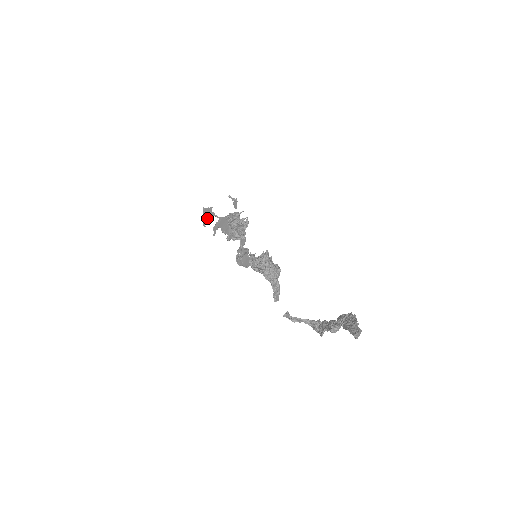
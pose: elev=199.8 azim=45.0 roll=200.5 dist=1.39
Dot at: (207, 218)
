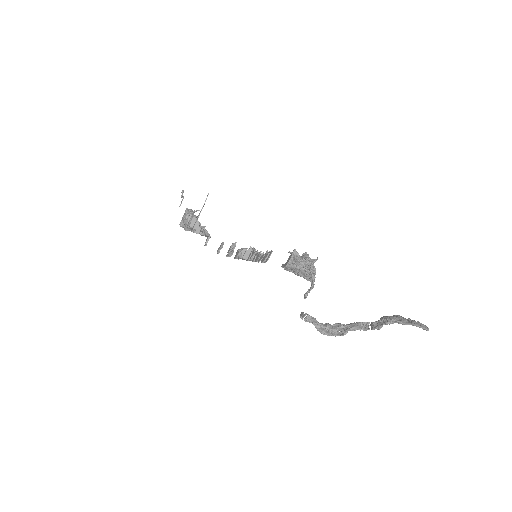
Dot at: occluded
